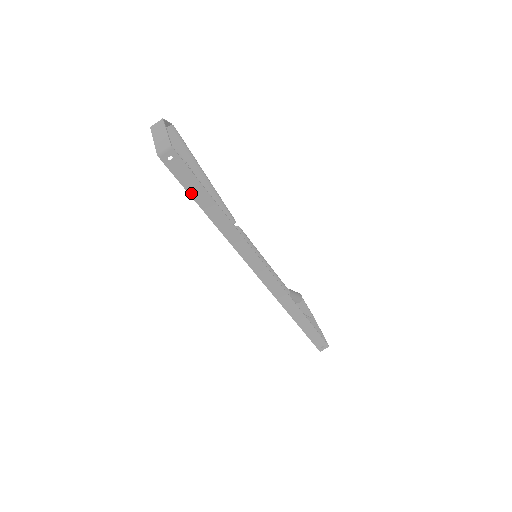
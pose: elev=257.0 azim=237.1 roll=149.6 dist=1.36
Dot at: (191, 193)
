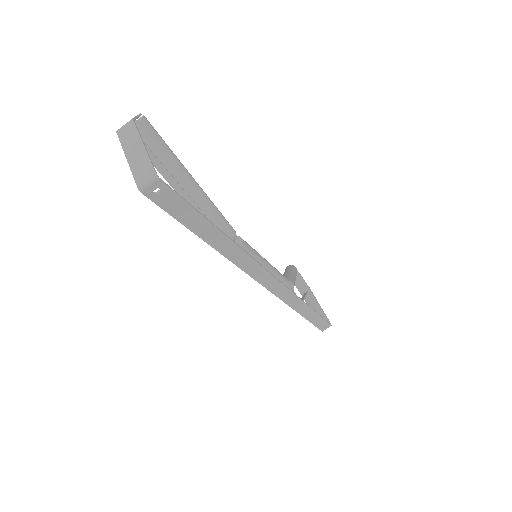
Dot at: (185, 223)
